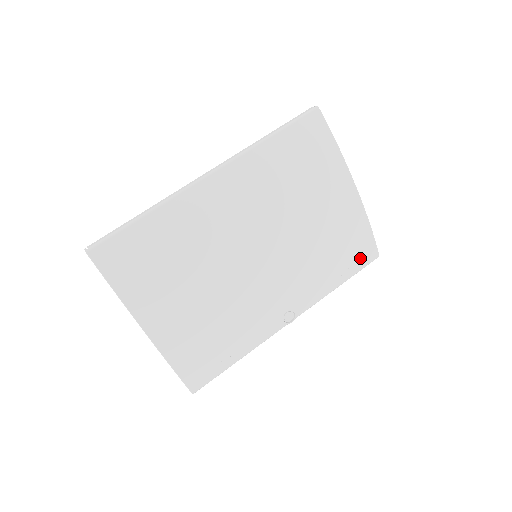
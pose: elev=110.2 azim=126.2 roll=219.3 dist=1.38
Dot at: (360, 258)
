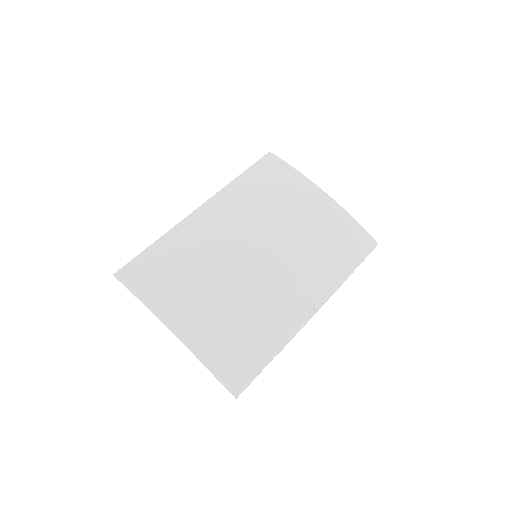
Dot at: (358, 246)
